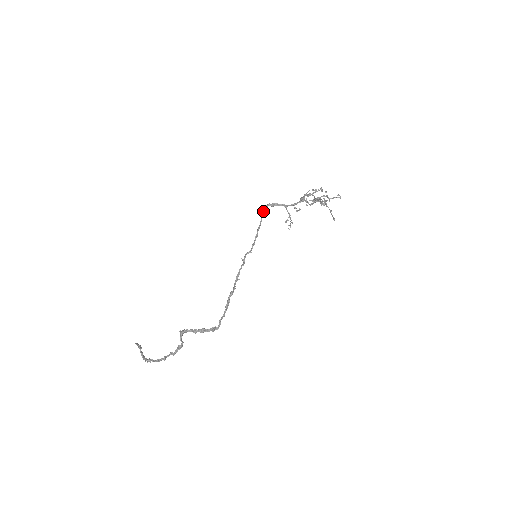
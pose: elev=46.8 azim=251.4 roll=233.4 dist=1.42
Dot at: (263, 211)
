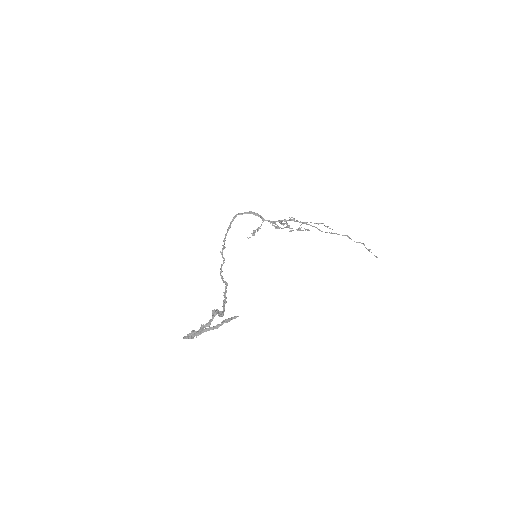
Dot at: (237, 214)
